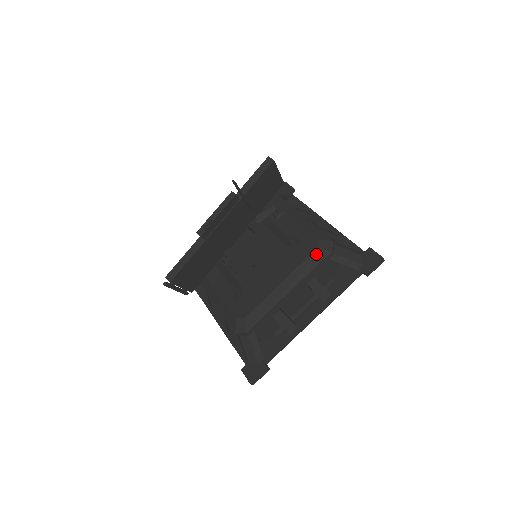
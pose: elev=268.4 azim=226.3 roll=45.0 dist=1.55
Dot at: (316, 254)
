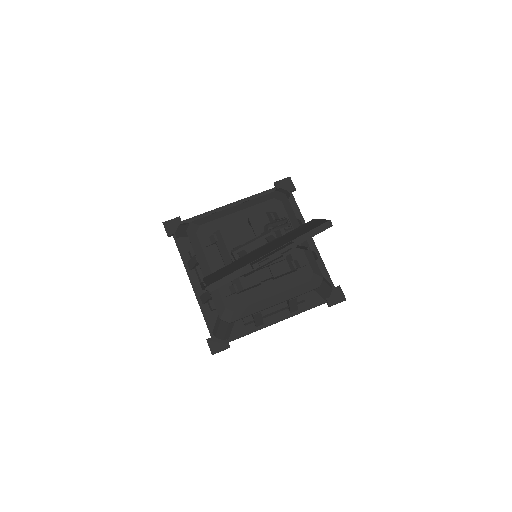
Dot at: (308, 284)
